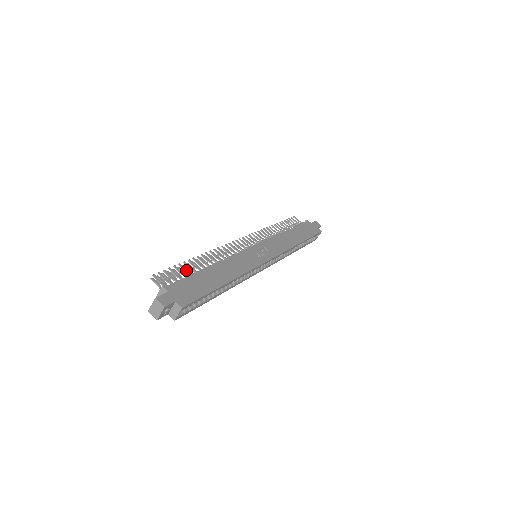
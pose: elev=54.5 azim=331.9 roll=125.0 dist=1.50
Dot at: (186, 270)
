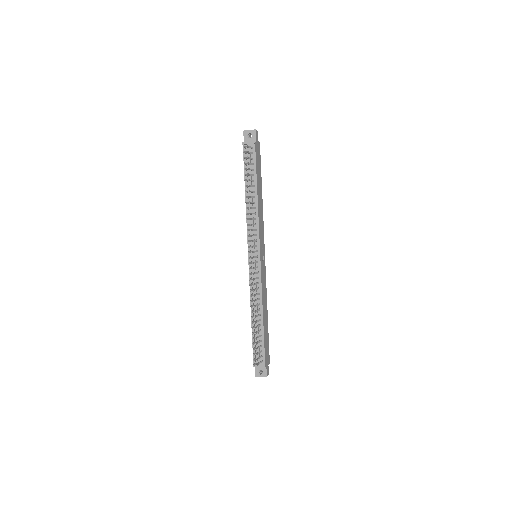
Dot at: (258, 337)
